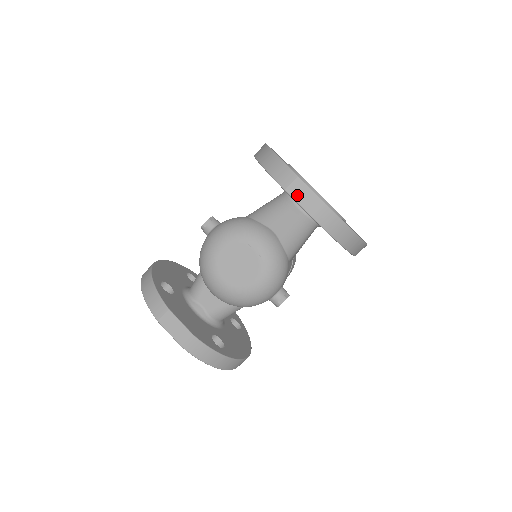
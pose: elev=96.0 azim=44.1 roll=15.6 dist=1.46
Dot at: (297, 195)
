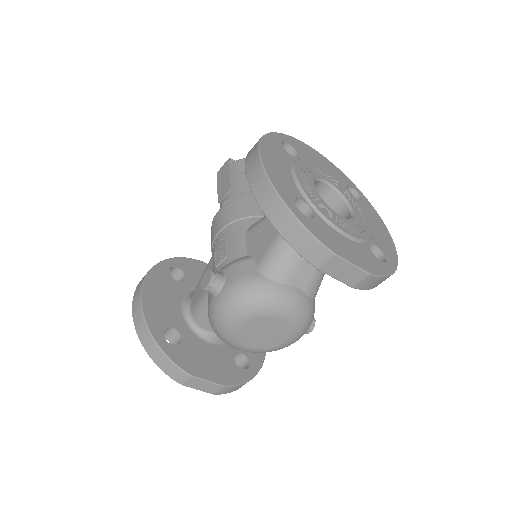
Dot at: (334, 272)
